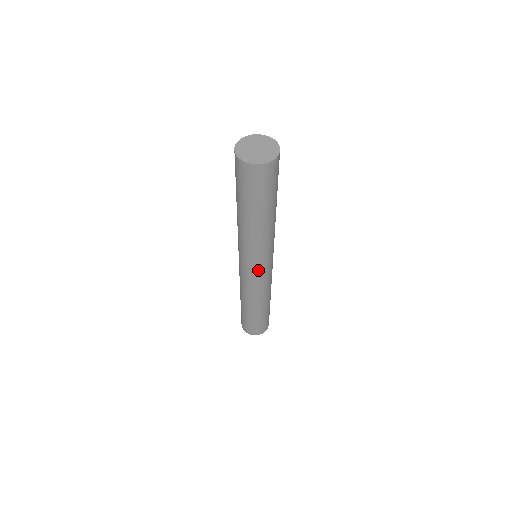
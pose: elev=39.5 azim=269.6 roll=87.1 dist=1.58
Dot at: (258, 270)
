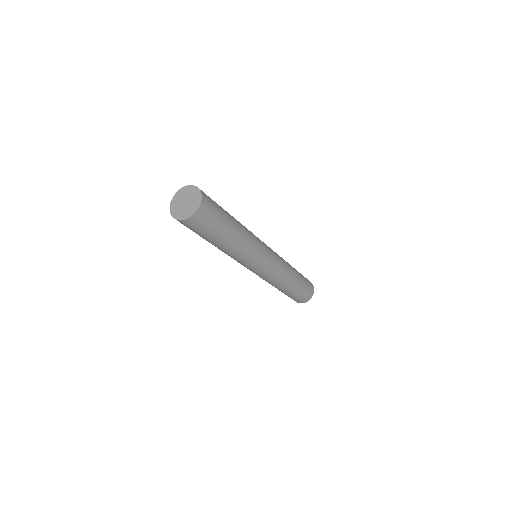
Dot at: (262, 267)
